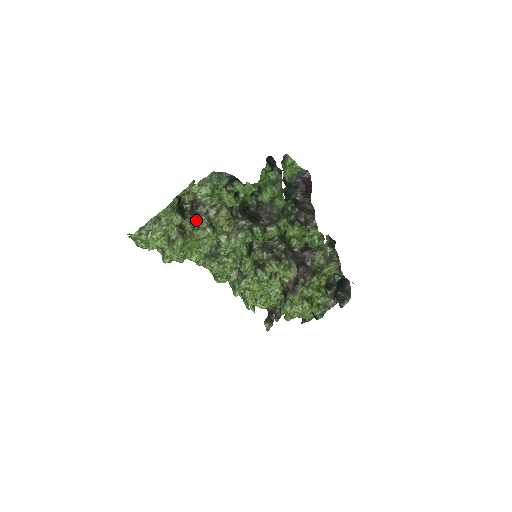
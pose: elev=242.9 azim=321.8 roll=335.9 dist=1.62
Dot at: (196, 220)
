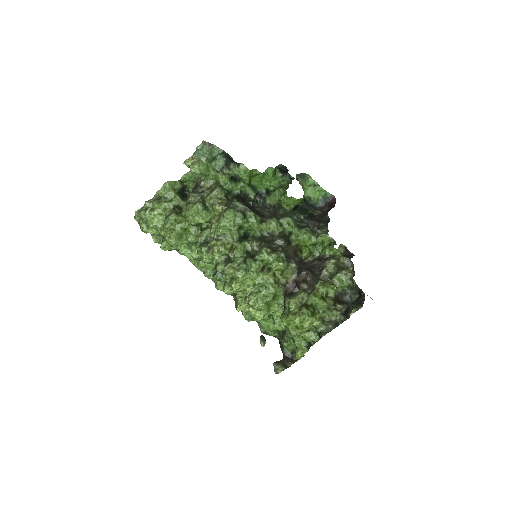
Dot at: (189, 196)
